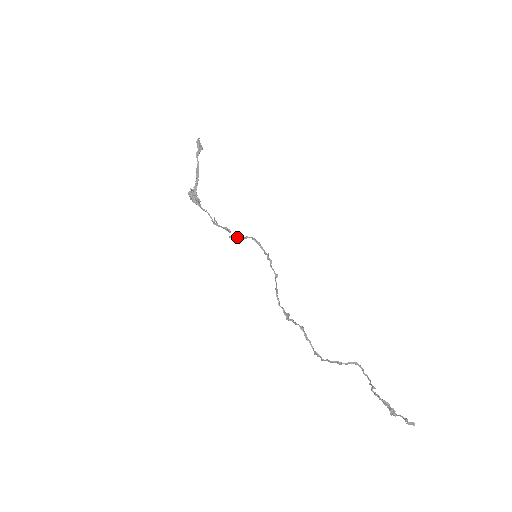
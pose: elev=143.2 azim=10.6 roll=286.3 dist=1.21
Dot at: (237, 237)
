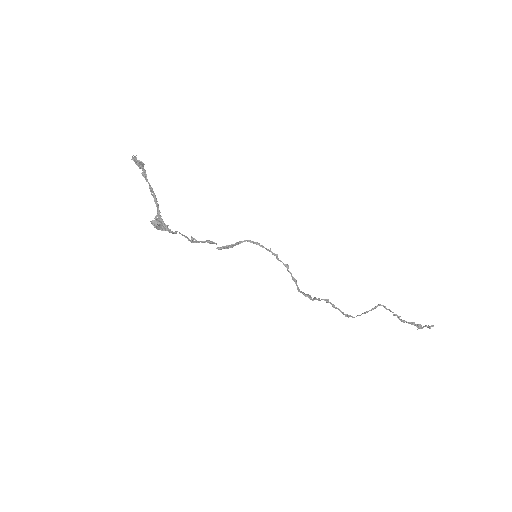
Dot at: (227, 246)
